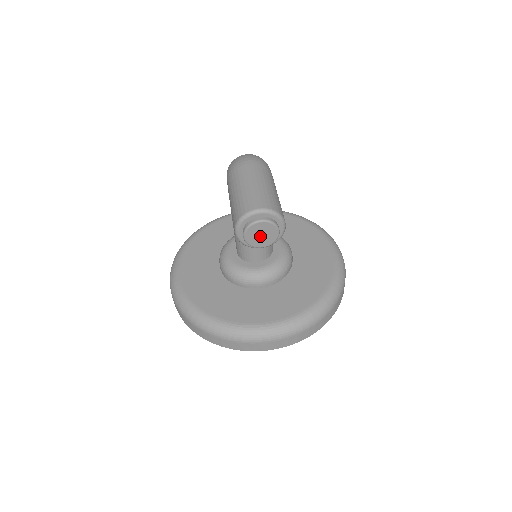
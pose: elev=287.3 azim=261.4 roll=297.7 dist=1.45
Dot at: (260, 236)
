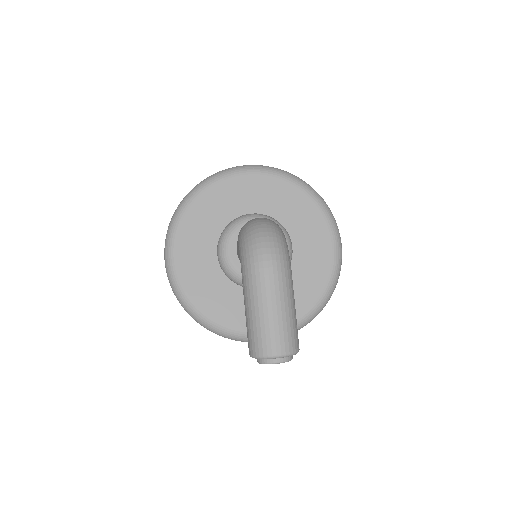
Dot at: occluded
